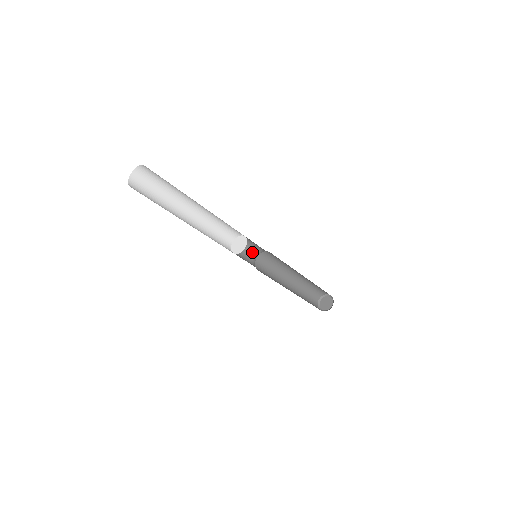
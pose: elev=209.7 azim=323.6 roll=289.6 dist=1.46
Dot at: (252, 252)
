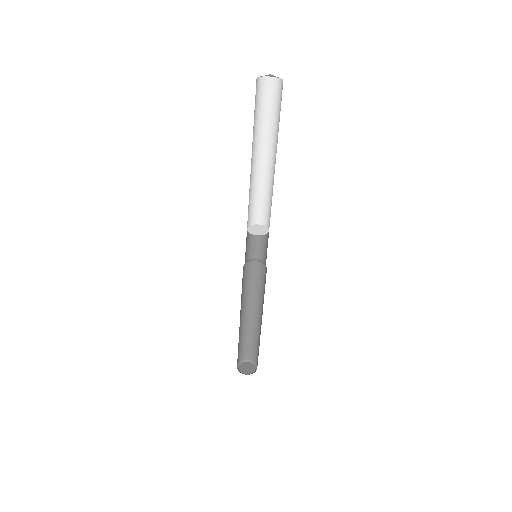
Dot at: (256, 252)
